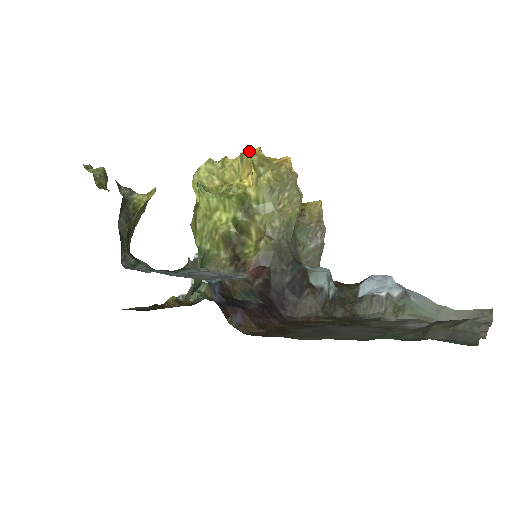
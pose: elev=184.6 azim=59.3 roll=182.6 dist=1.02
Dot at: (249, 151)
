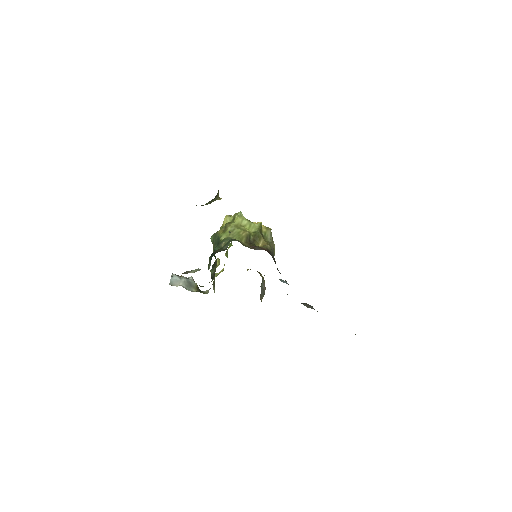
Dot at: occluded
